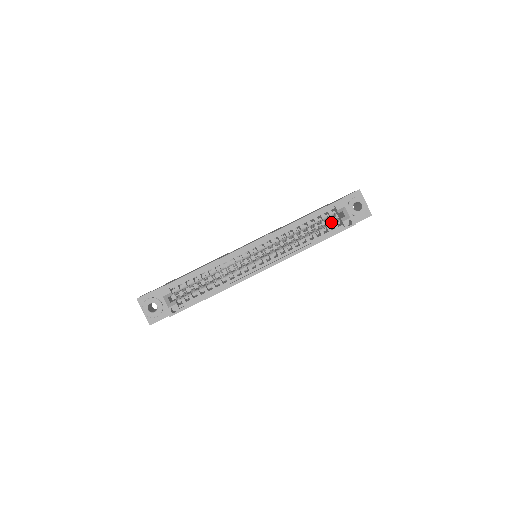
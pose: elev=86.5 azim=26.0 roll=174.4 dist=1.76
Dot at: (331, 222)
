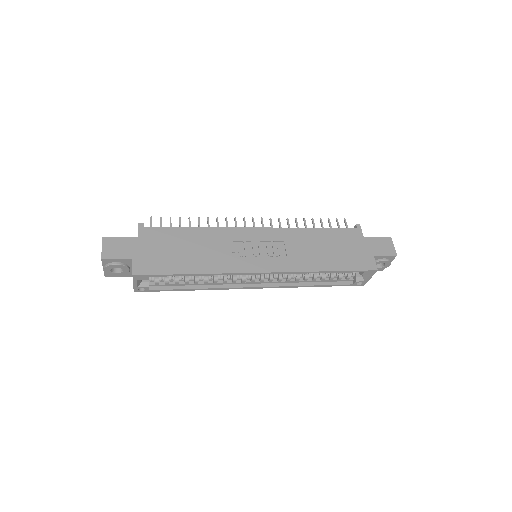
Dot at: occluded
